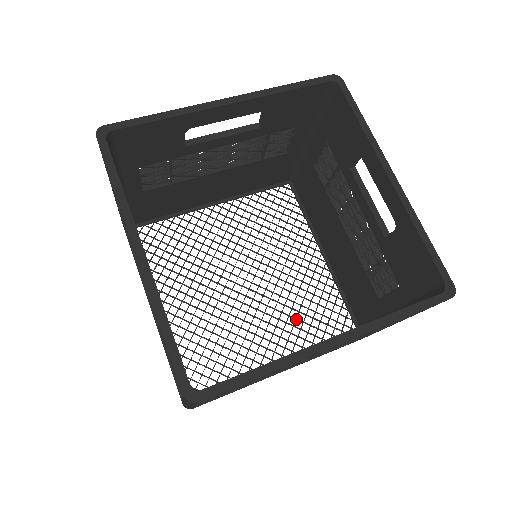
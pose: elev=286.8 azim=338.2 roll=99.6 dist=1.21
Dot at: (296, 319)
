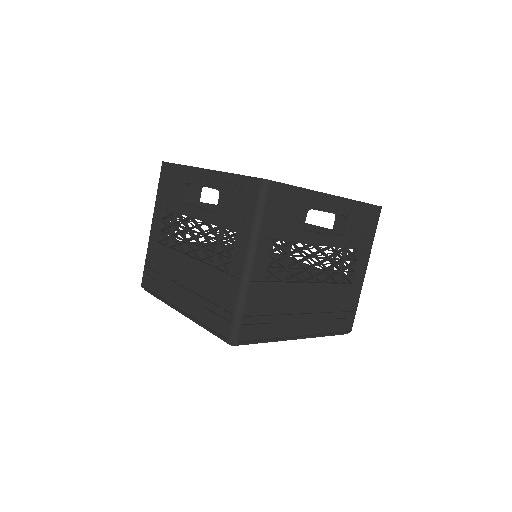
Dot at: occluded
